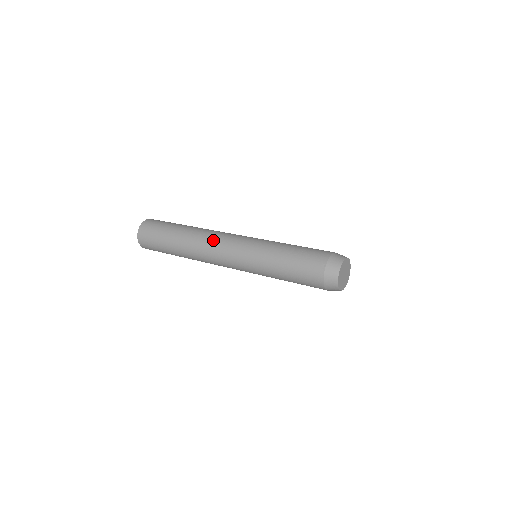
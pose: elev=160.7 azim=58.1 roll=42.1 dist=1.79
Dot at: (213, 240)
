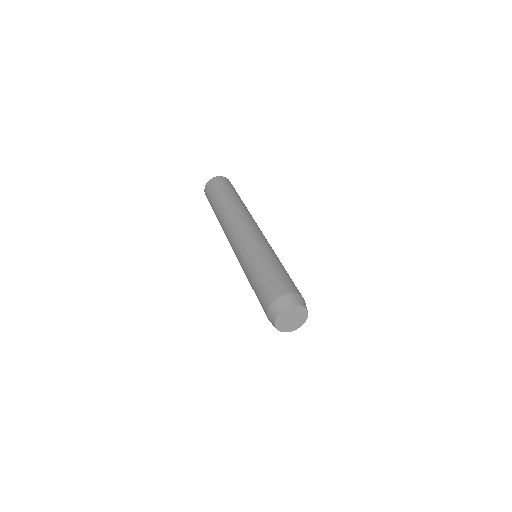
Dot at: (236, 221)
